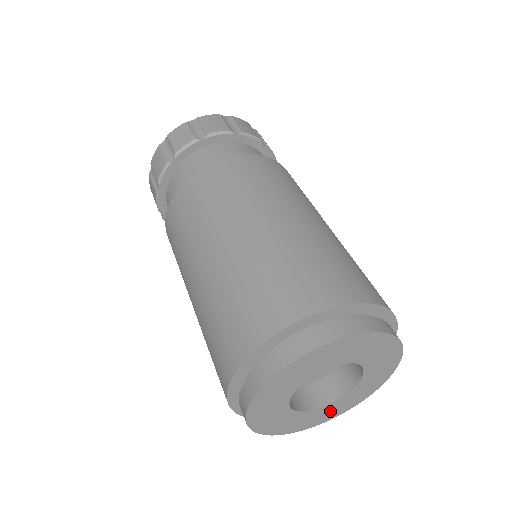
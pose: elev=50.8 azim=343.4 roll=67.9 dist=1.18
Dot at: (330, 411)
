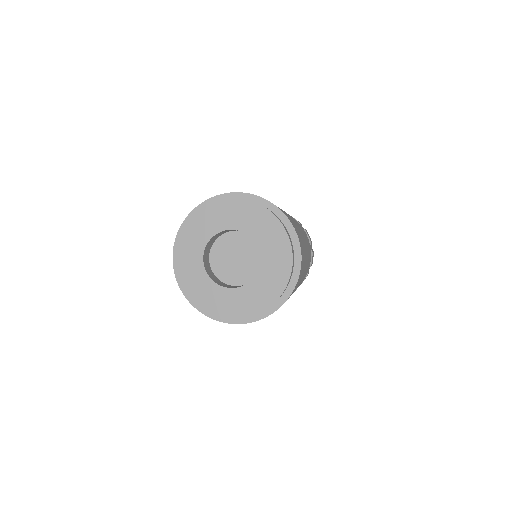
Dot at: (216, 299)
